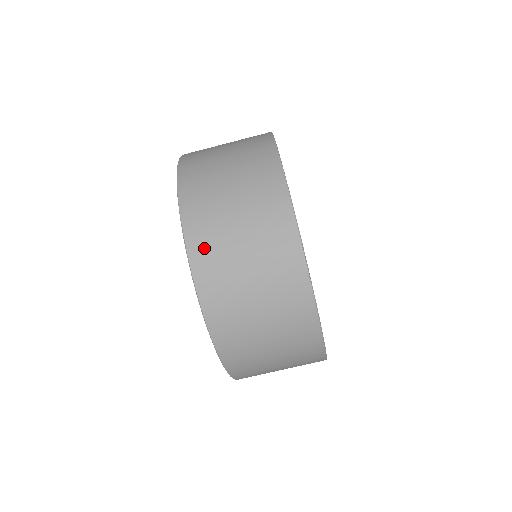
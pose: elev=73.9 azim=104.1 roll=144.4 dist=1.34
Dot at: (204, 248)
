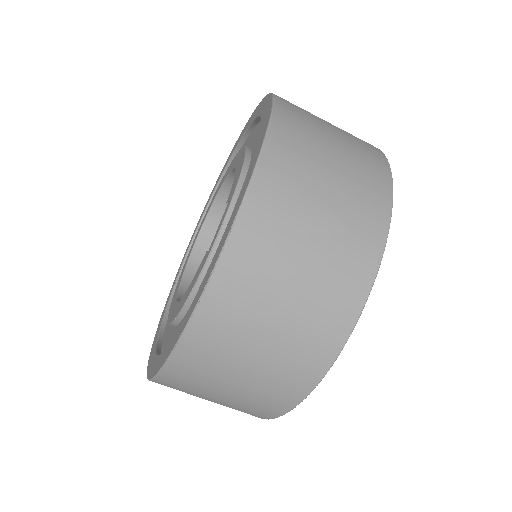
Dot at: (243, 268)
